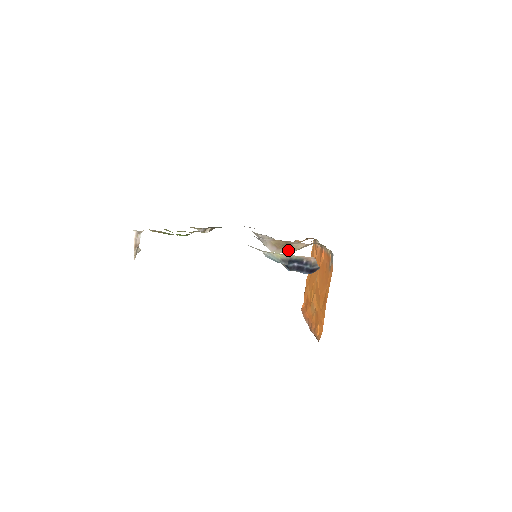
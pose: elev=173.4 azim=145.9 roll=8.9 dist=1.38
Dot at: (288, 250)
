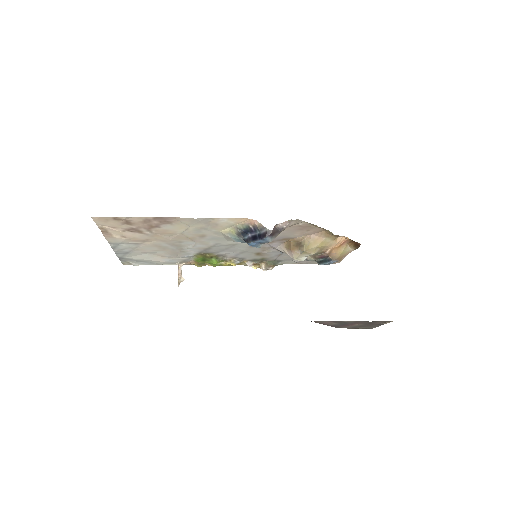
Dot at: (301, 249)
